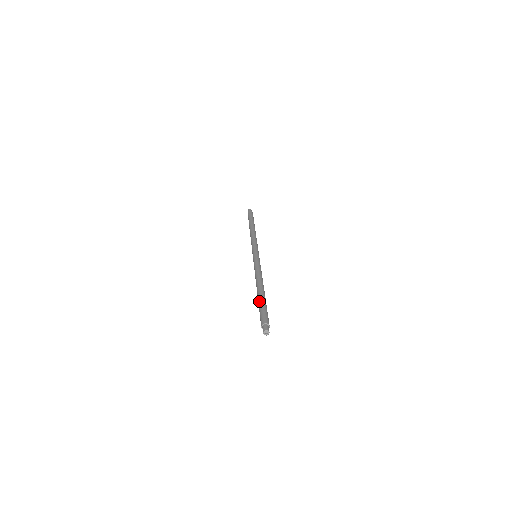
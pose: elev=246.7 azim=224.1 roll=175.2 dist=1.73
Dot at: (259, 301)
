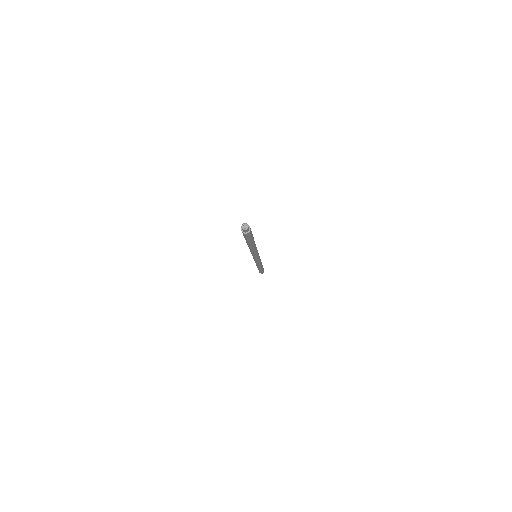
Dot at: occluded
